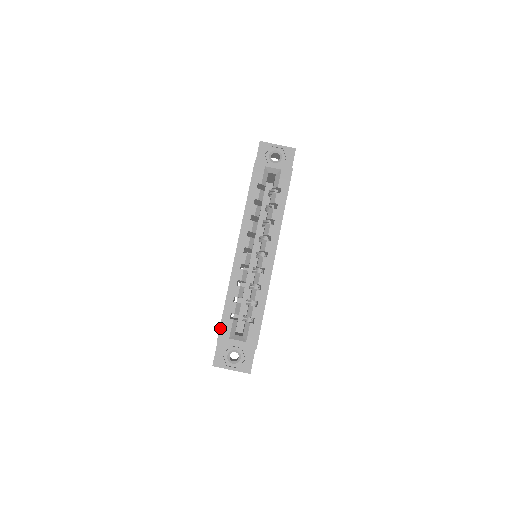
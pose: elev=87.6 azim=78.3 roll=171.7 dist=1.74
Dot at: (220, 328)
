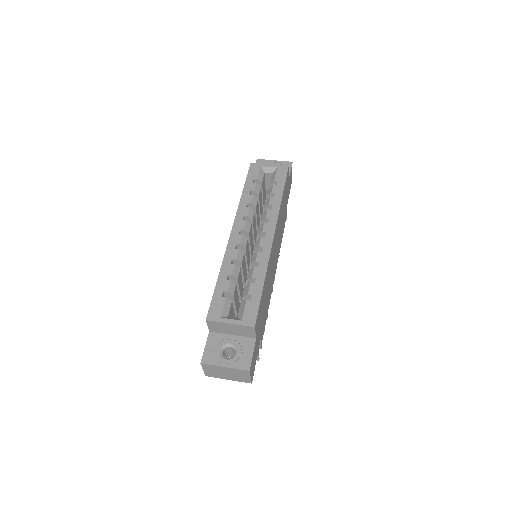
Dot at: (210, 307)
